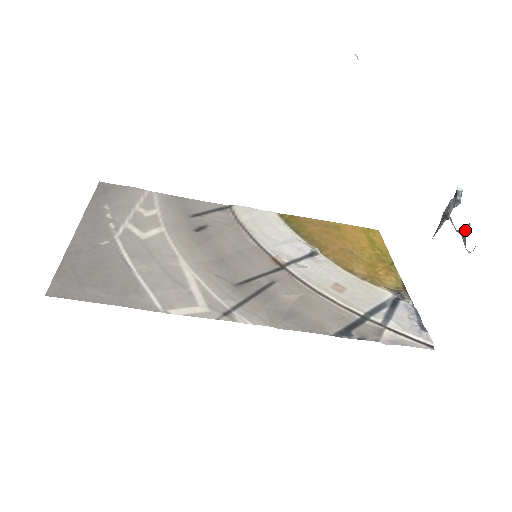
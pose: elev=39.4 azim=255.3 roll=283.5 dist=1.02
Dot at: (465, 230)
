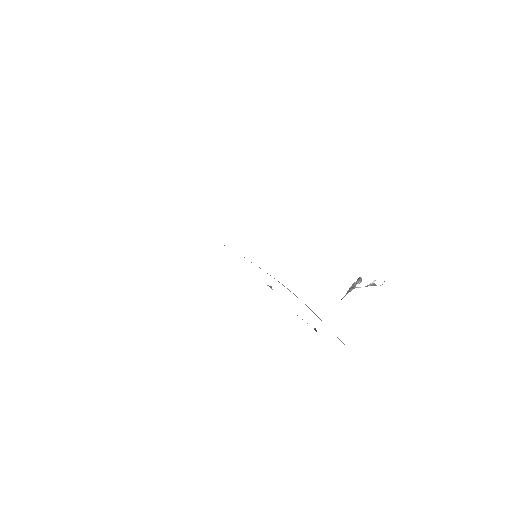
Dot at: (373, 282)
